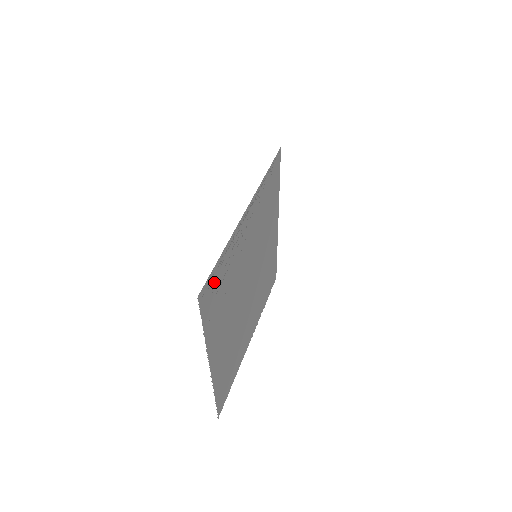
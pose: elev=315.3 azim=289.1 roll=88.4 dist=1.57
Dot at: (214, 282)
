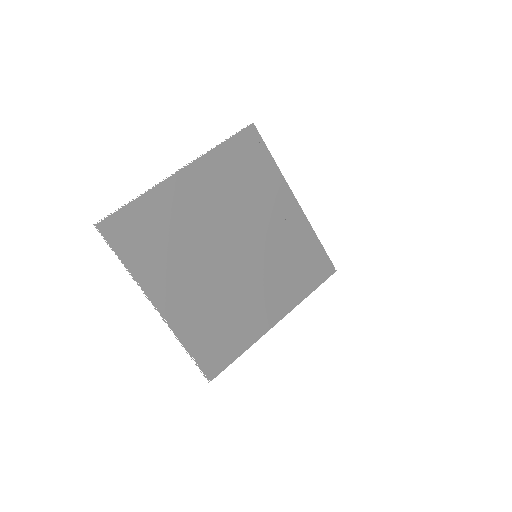
Dot at: (256, 151)
